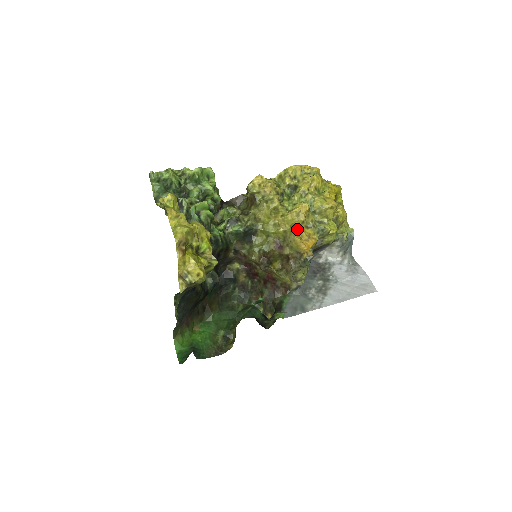
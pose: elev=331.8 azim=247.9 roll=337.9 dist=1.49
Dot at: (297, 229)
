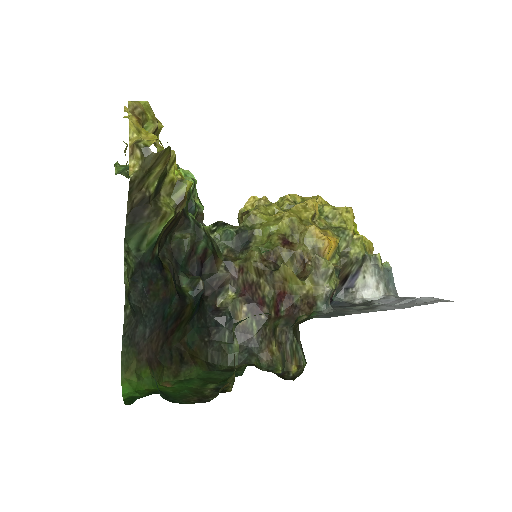
Dot at: (307, 223)
